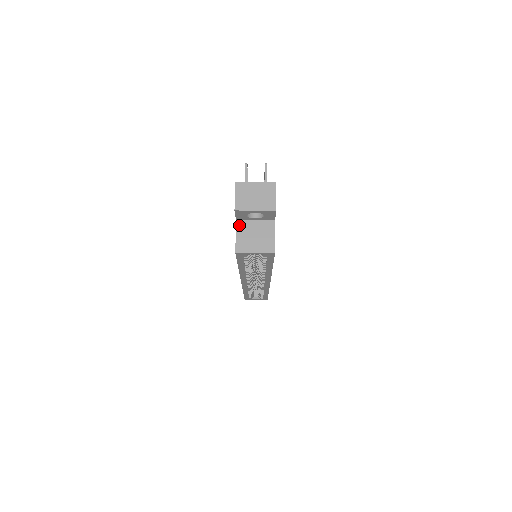
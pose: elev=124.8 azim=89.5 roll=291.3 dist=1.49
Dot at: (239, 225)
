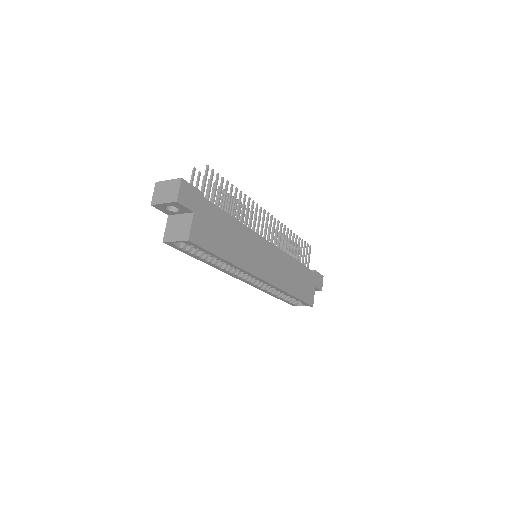
Dot at: (169, 219)
